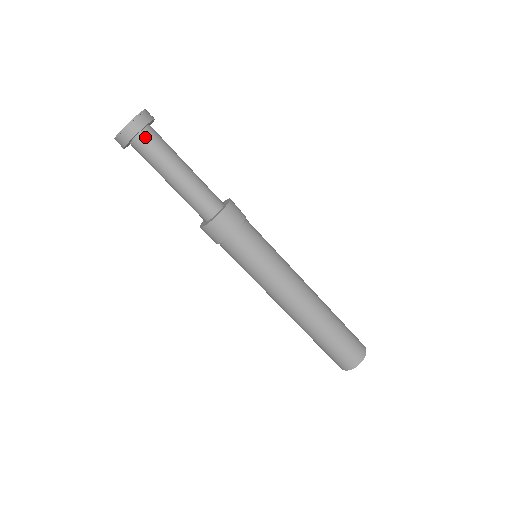
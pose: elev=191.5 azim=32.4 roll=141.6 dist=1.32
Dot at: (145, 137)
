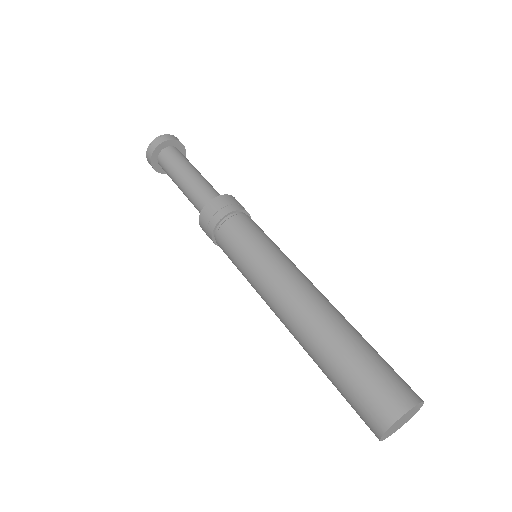
Dot at: (169, 150)
